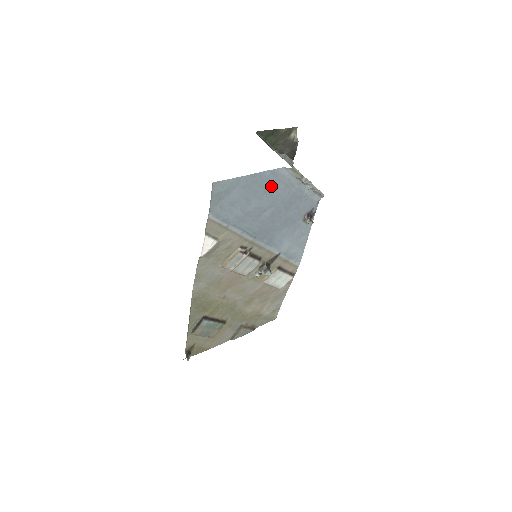
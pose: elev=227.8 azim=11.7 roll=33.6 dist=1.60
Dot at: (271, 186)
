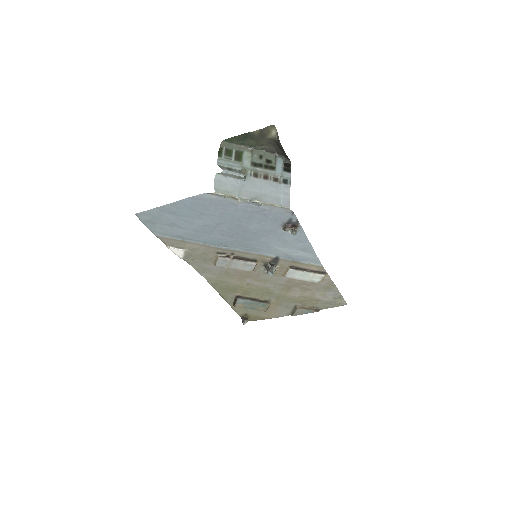
Dot at: (205, 208)
